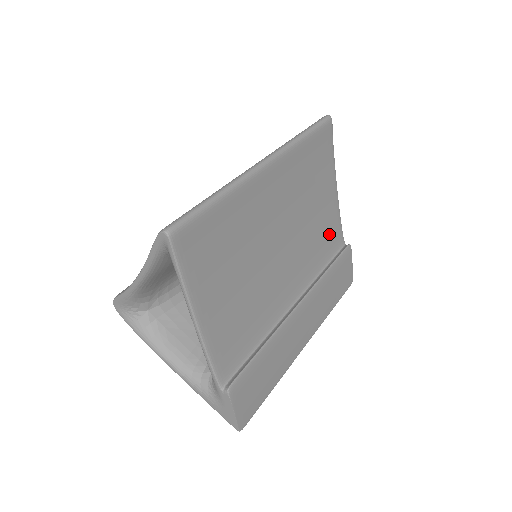
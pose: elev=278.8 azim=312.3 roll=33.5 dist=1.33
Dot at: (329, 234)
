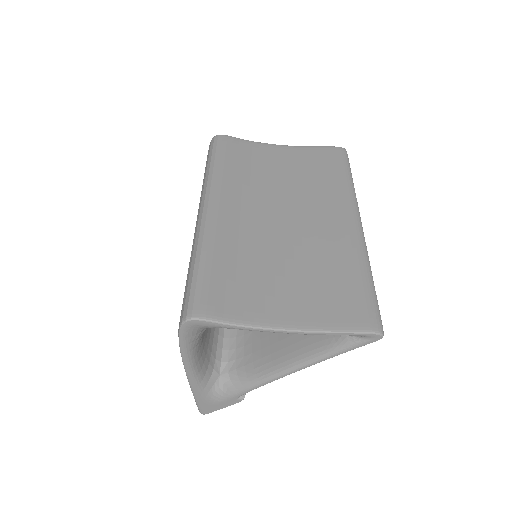
Dot at: occluded
